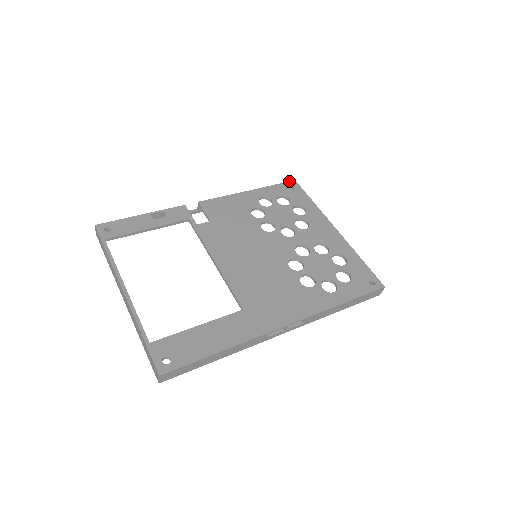
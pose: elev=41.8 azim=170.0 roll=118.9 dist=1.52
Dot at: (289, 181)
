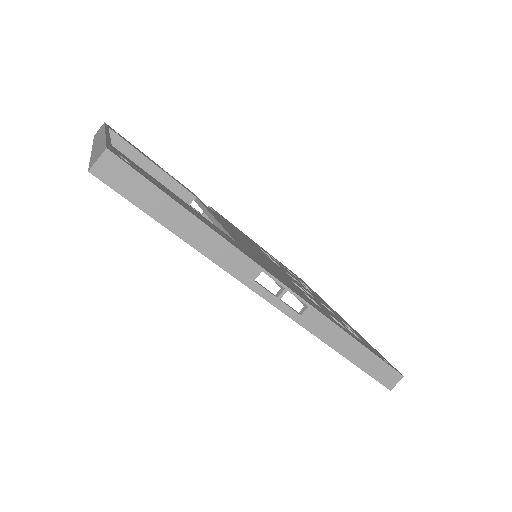
Dot at: (296, 275)
